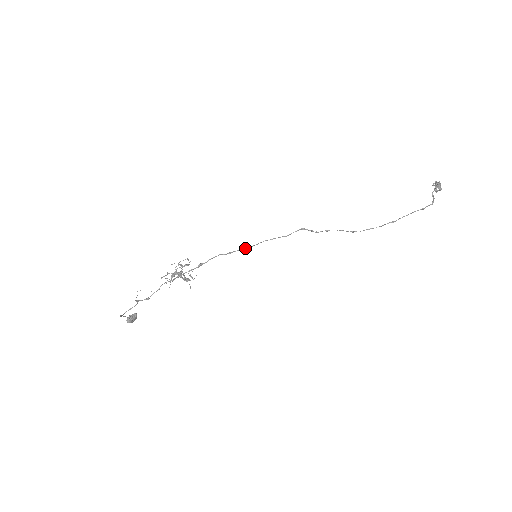
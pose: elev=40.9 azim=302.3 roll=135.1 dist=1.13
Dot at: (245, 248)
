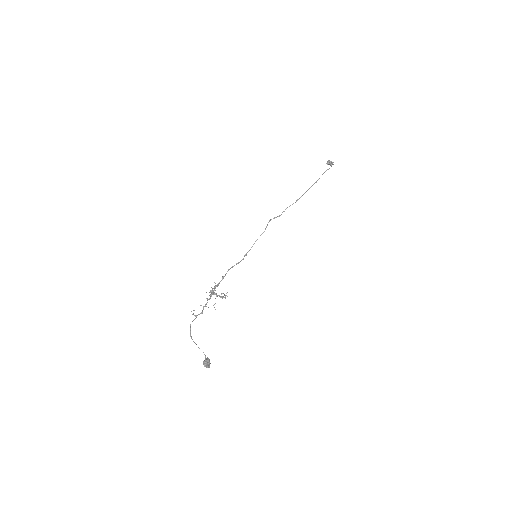
Dot at: (245, 255)
